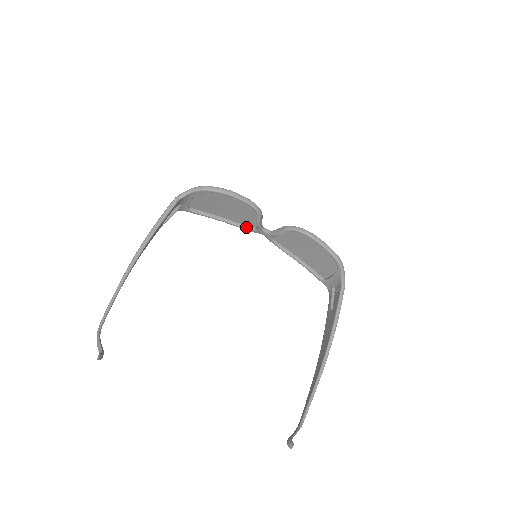
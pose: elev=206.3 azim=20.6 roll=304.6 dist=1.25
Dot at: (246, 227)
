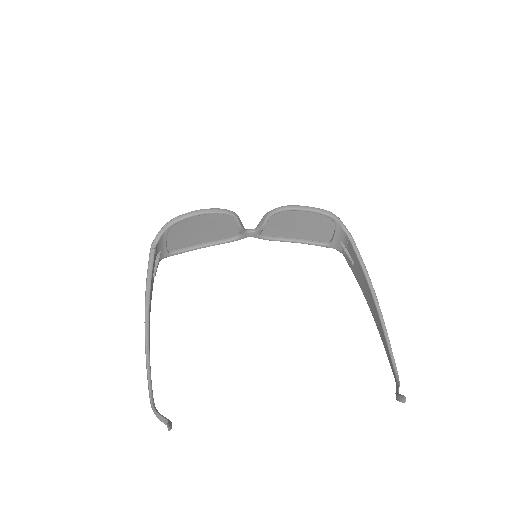
Dot at: (230, 239)
